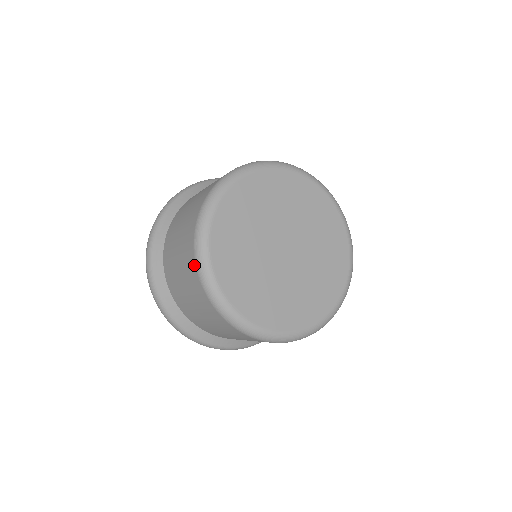
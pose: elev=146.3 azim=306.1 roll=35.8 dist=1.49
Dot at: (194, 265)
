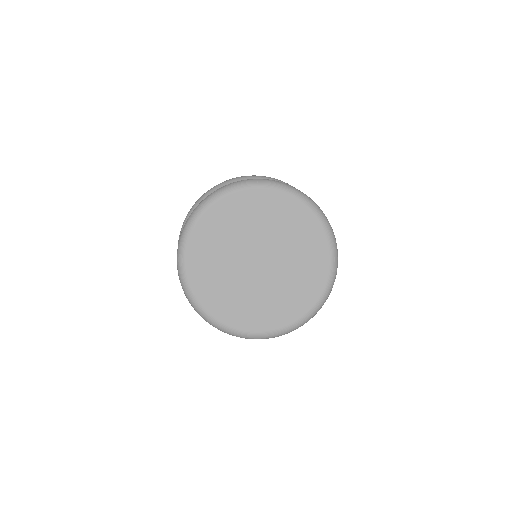
Dot at: occluded
